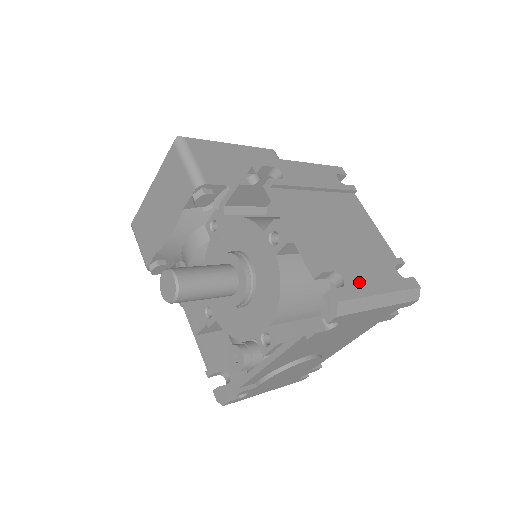
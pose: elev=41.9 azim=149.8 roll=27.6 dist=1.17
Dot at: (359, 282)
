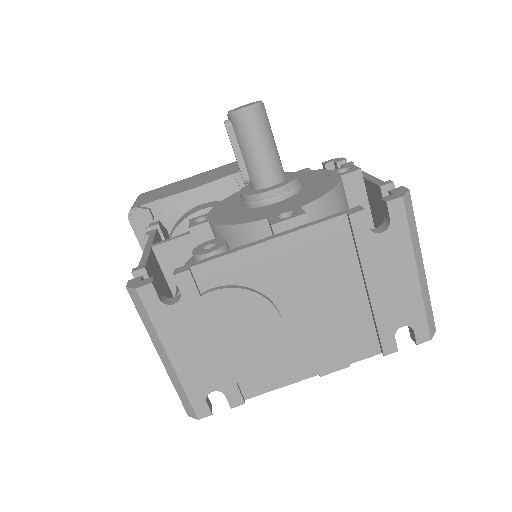
Dot at: occluded
